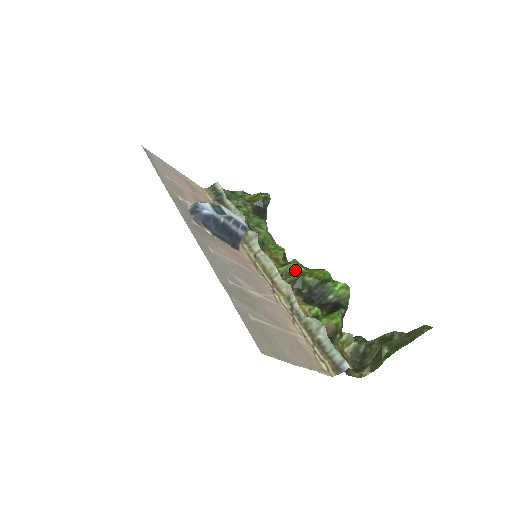
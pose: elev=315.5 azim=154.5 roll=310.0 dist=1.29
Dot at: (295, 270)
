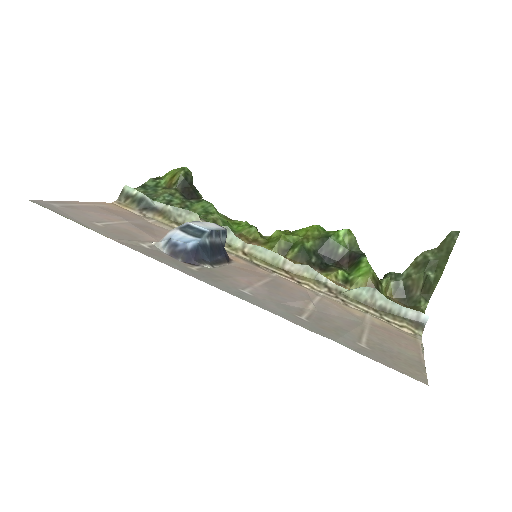
Dot at: (289, 243)
